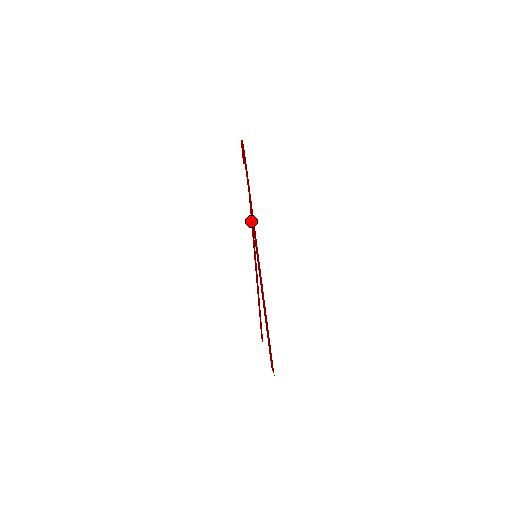
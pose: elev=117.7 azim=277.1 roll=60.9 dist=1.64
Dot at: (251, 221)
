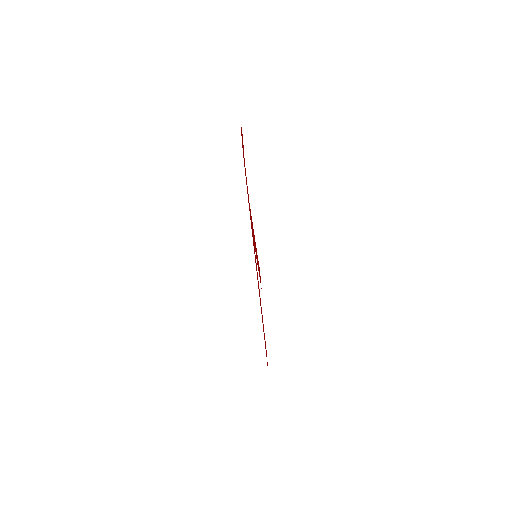
Dot at: occluded
